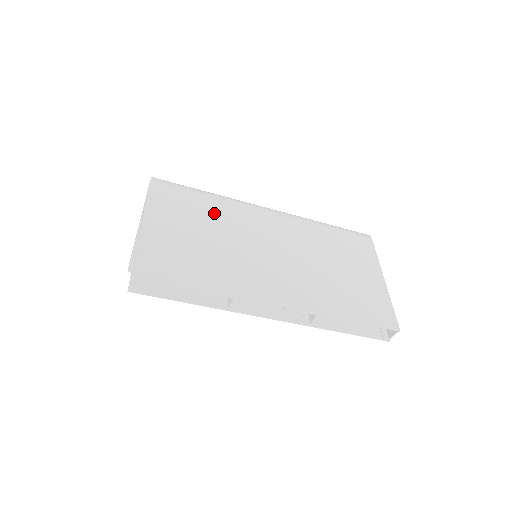
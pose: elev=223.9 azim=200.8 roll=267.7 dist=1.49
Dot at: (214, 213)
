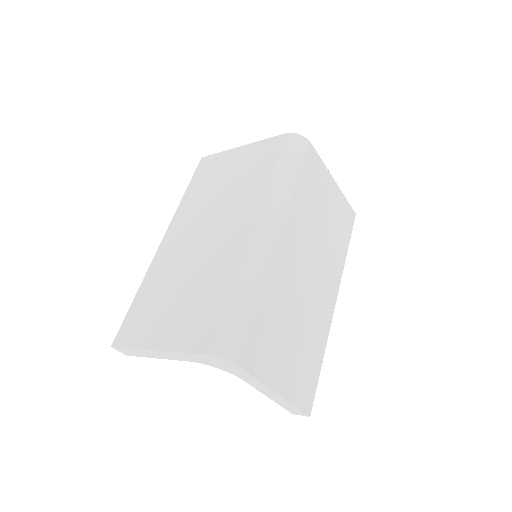
Dot at: (276, 308)
